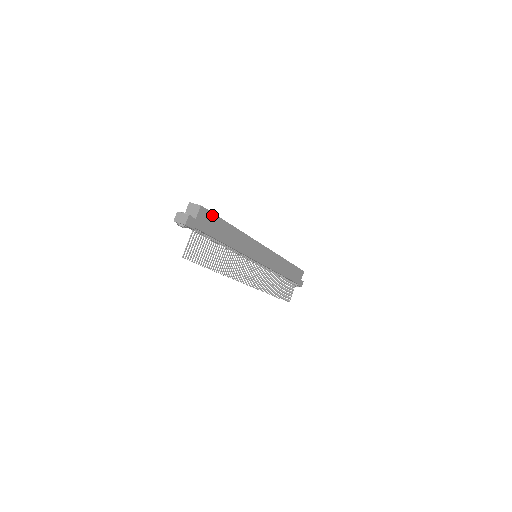
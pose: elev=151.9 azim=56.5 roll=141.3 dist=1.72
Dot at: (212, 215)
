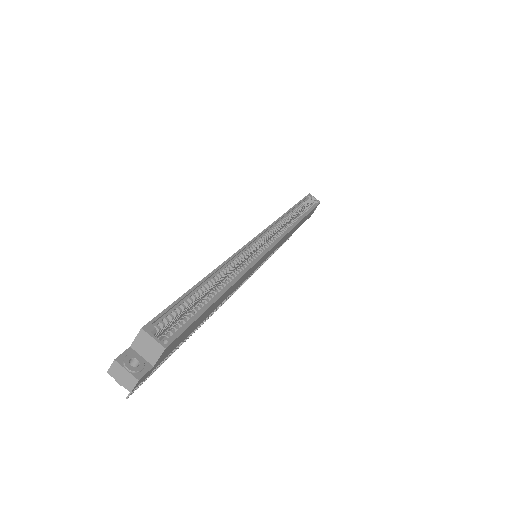
Dot at: (188, 327)
